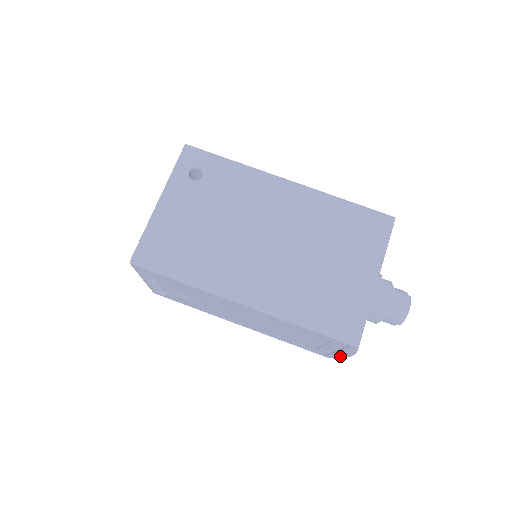
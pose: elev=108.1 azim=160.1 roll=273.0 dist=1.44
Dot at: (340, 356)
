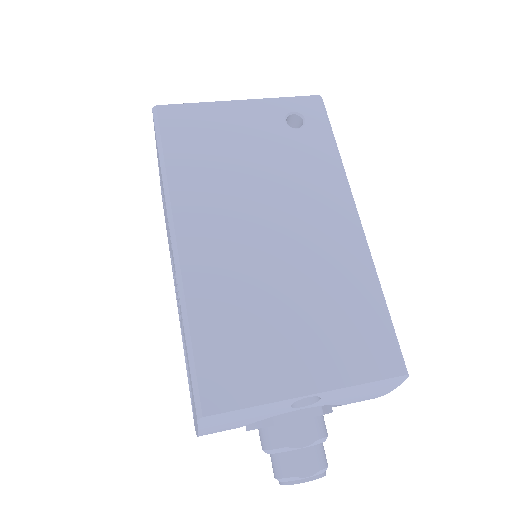
Dot at: occluded
